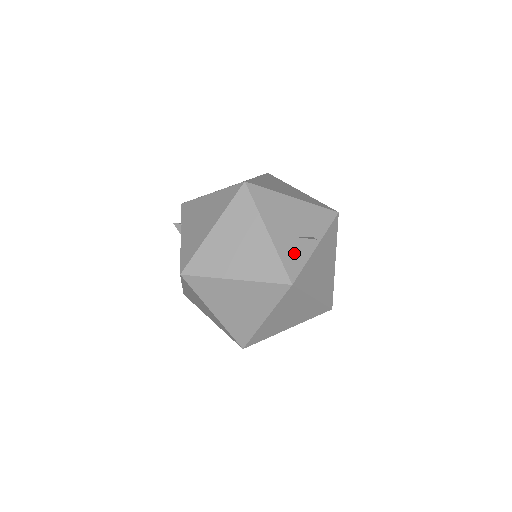
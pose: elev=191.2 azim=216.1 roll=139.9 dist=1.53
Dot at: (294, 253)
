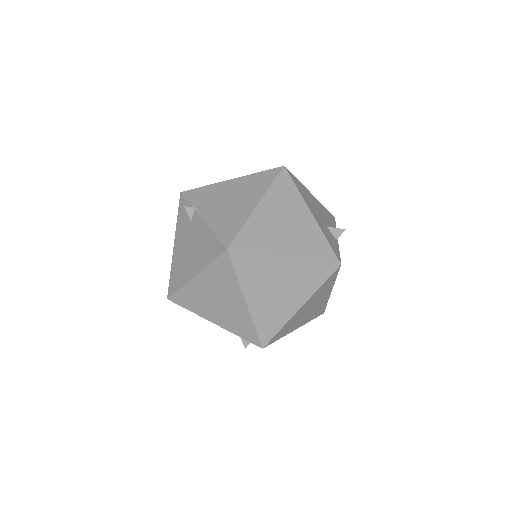
Dot at: (331, 238)
